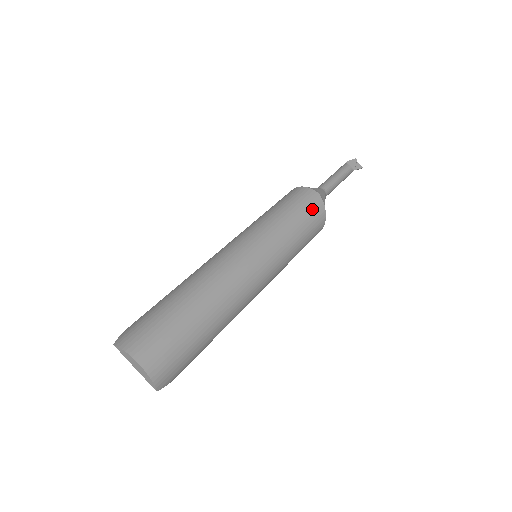
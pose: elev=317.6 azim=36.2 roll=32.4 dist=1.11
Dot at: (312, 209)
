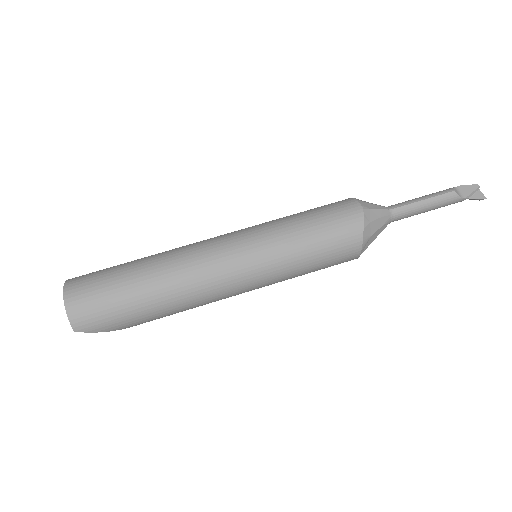
Dot at: (340, 222)
